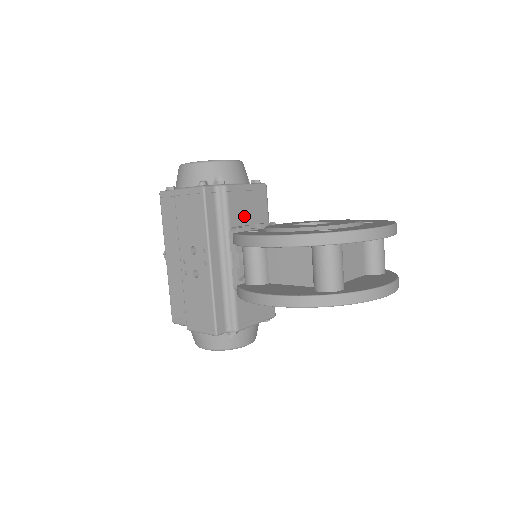
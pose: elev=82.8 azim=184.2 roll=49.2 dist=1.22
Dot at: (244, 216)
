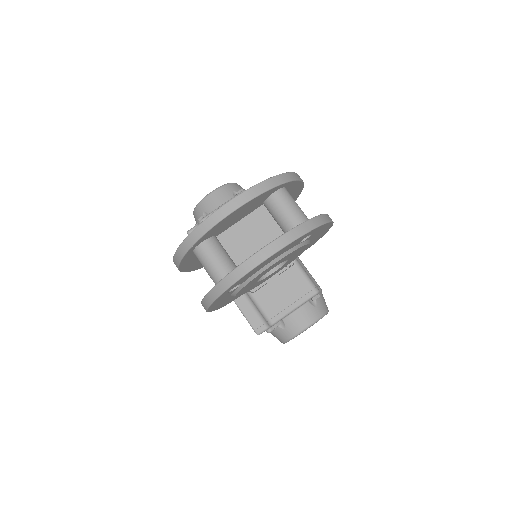
Dot at: occluded
